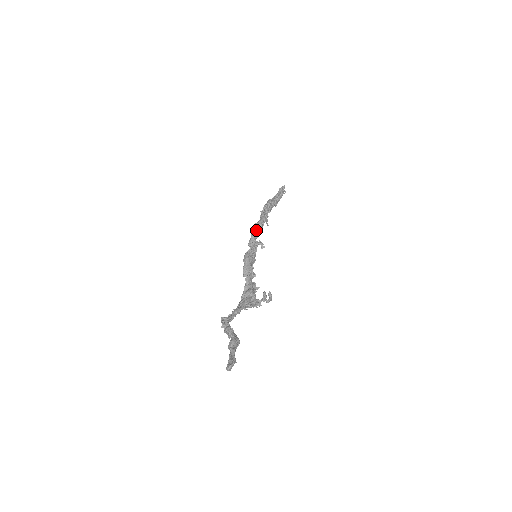
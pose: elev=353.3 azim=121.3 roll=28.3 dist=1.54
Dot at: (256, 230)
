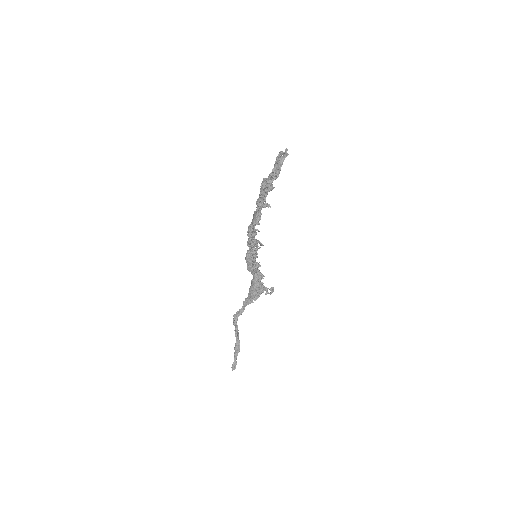
Dot at: (251, 232)
